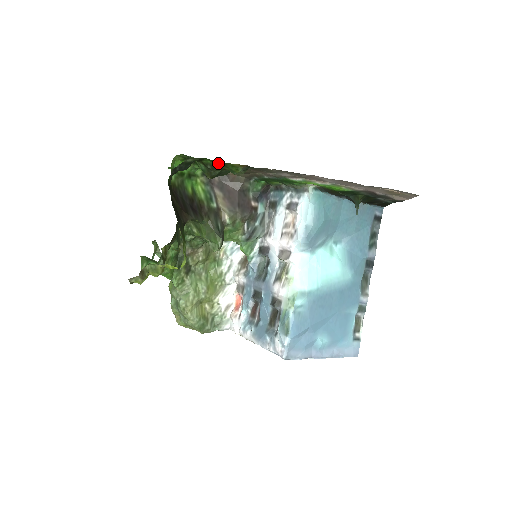
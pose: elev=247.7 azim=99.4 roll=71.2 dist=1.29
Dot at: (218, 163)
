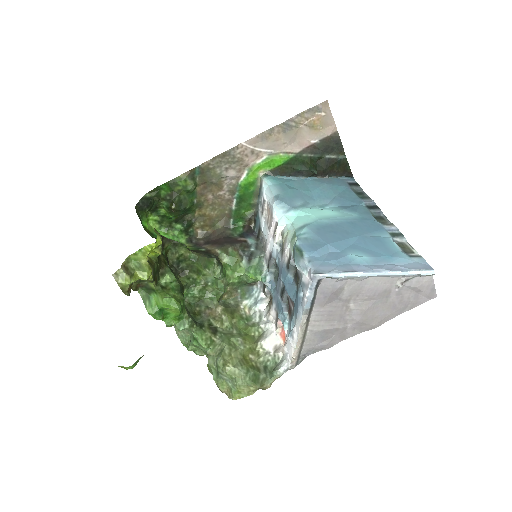
Dot at: (169, 185)
